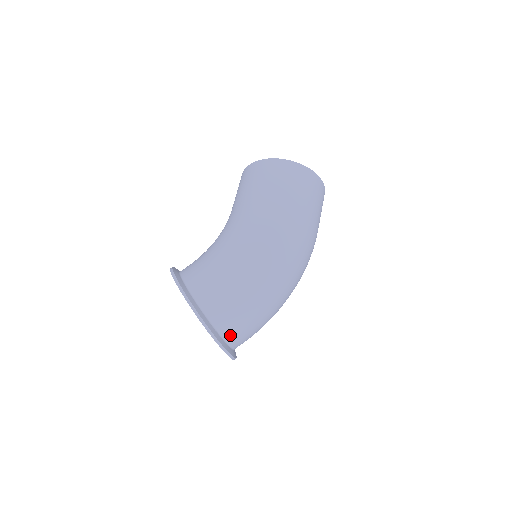
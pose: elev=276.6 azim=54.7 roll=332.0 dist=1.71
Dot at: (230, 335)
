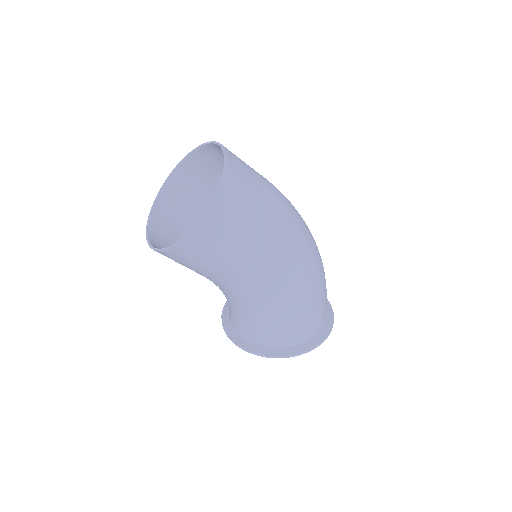
Dot at: occluded
